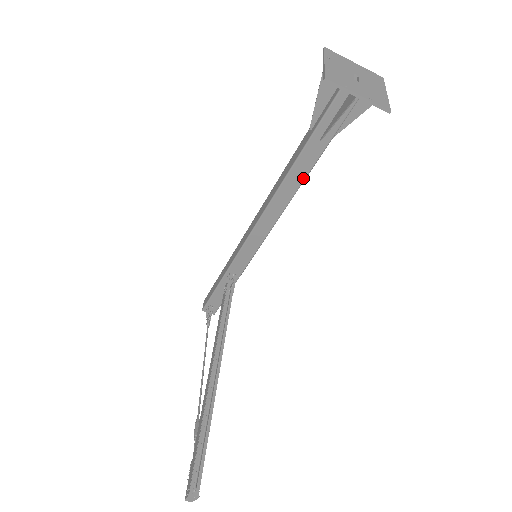
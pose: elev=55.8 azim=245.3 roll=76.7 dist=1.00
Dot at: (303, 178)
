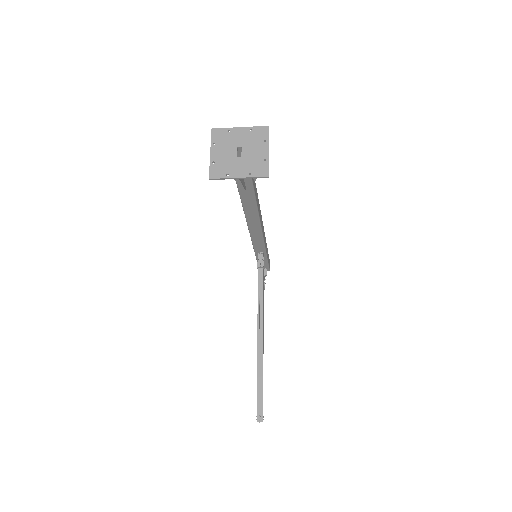
Dot at: (255, 205)
